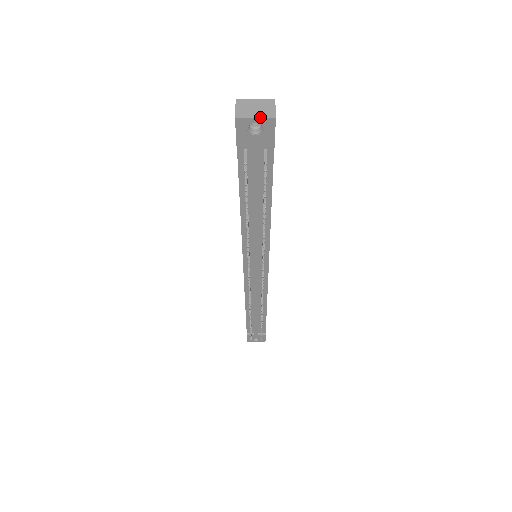
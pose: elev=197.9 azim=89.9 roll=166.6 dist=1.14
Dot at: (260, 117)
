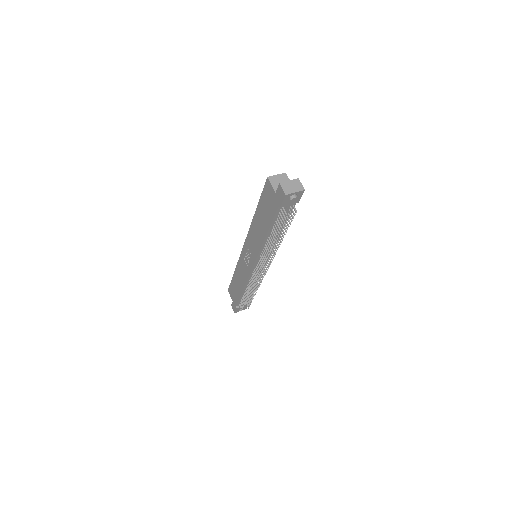
Dot at: (297, 191)
